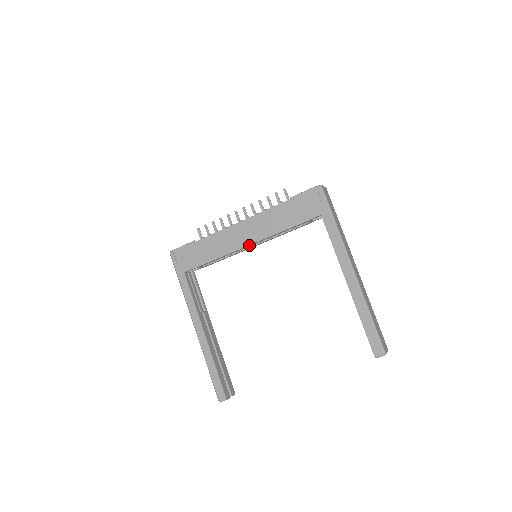
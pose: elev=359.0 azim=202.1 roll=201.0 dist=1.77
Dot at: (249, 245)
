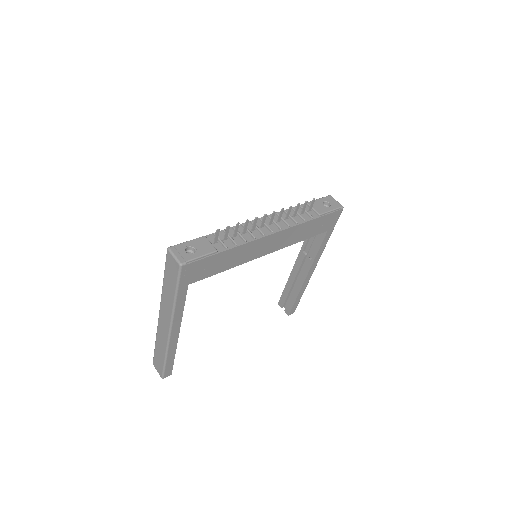
Dot at: (266, 254)
